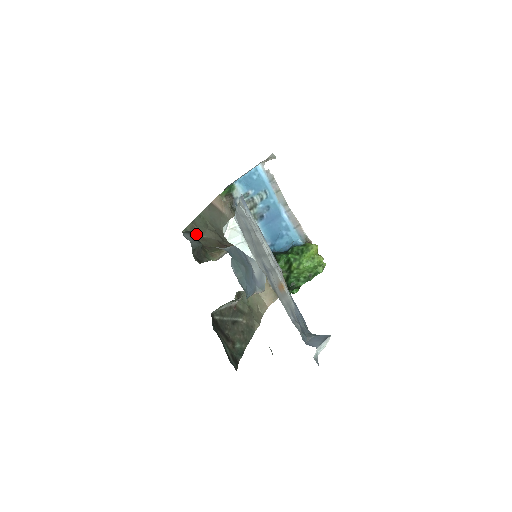
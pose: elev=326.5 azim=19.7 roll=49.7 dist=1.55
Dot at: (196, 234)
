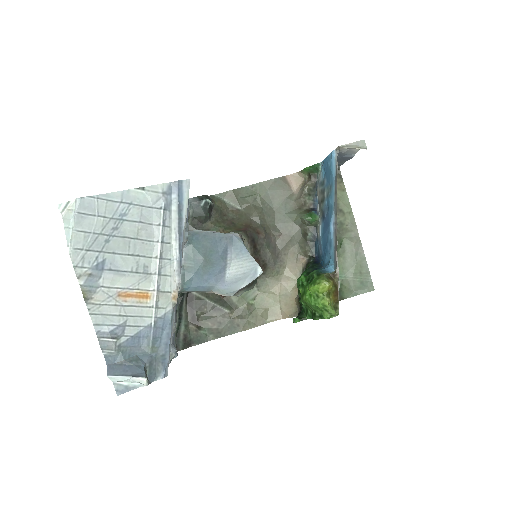
Dot at: (232, 203)
